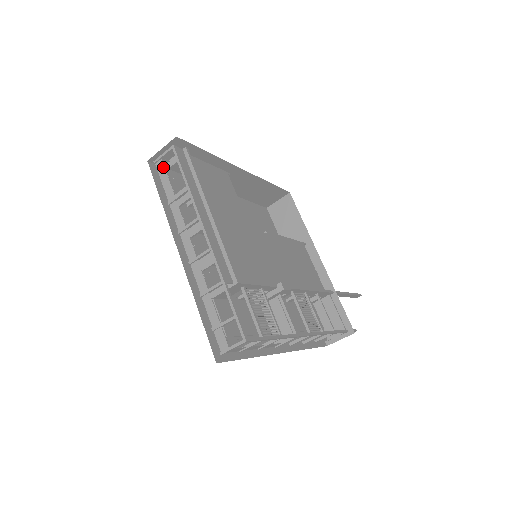
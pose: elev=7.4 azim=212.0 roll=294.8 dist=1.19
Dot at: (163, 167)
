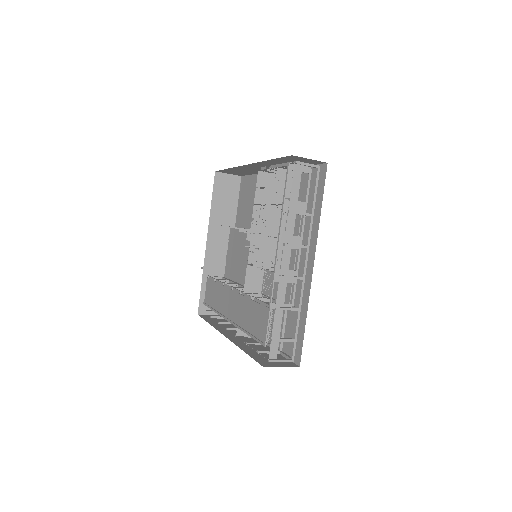
Dot at: (300, 174)
